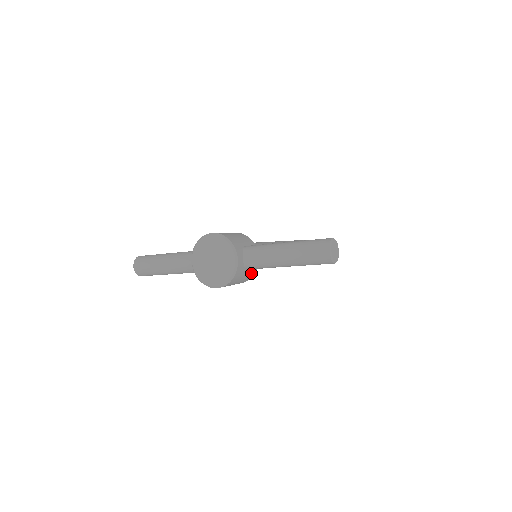
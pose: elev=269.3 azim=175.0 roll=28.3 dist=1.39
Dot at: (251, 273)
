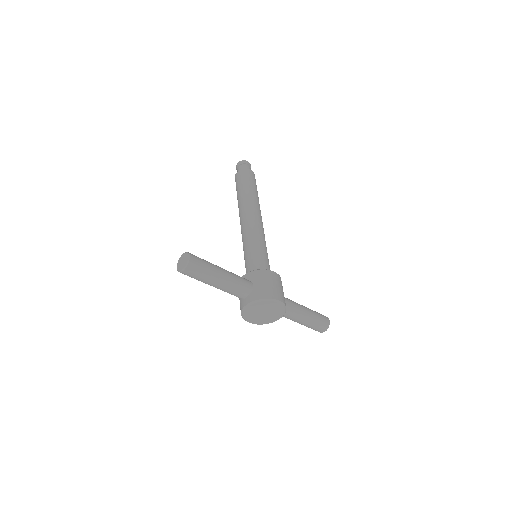
Dot at: occluded
